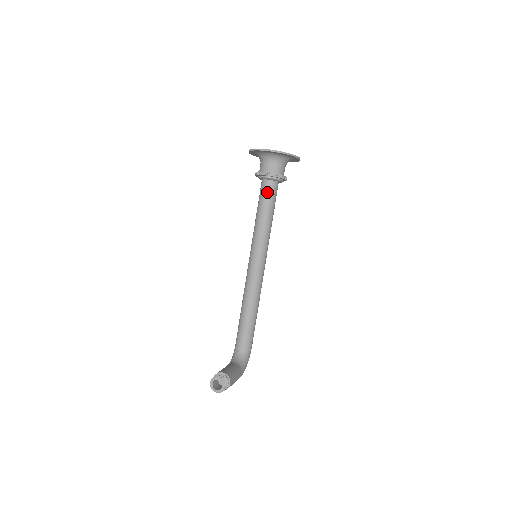
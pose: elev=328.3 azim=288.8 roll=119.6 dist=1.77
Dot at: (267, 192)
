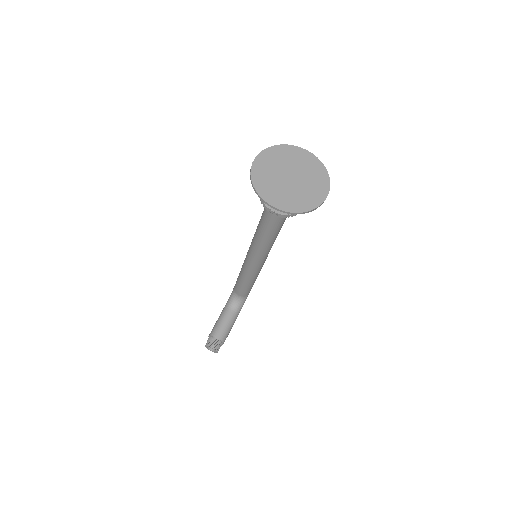
Dot at: (273, 218)
